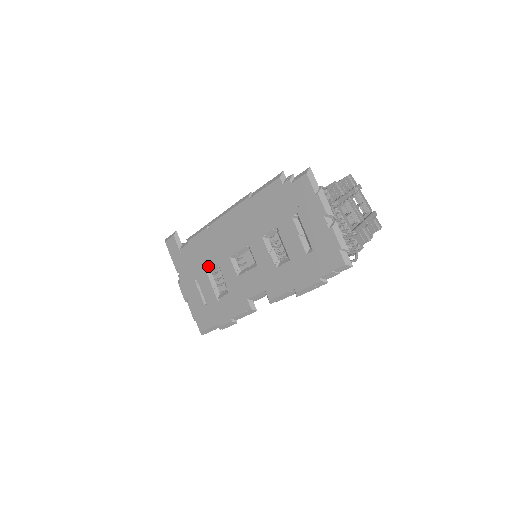
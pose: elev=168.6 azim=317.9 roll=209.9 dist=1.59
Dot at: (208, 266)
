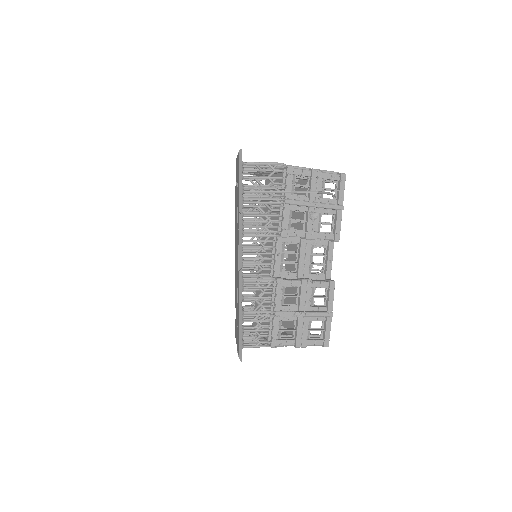
Dot at: (236, 298)
